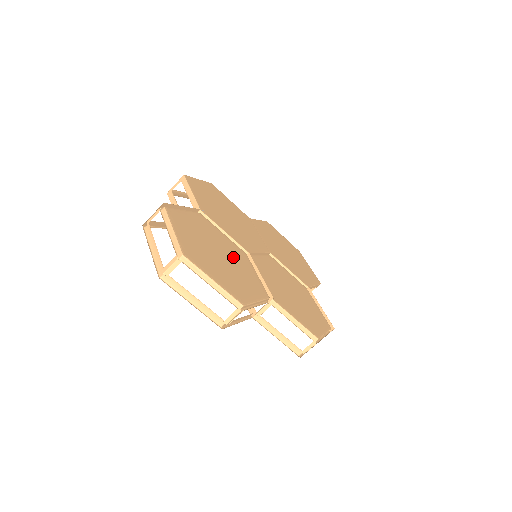
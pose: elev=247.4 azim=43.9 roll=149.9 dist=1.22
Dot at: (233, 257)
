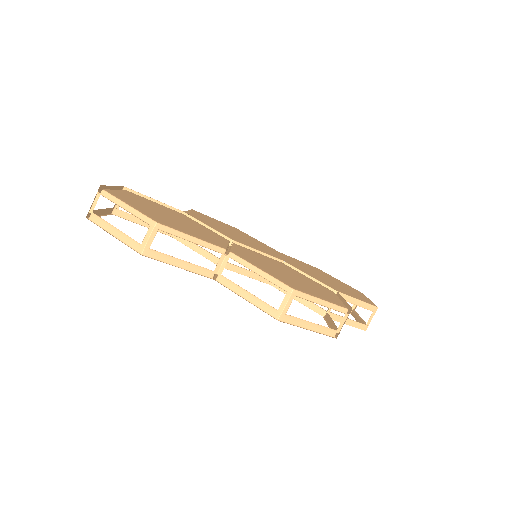
Dot at: (196, 228)
